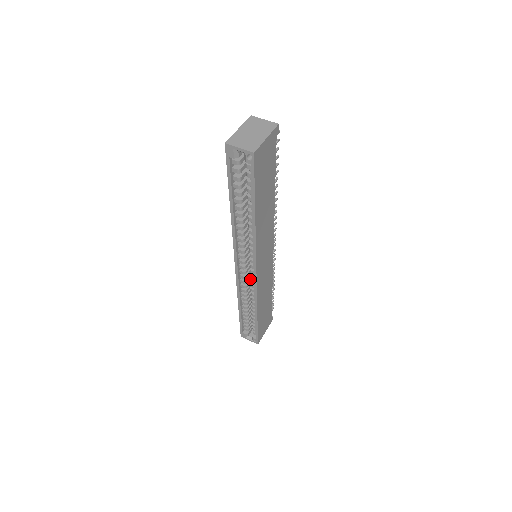
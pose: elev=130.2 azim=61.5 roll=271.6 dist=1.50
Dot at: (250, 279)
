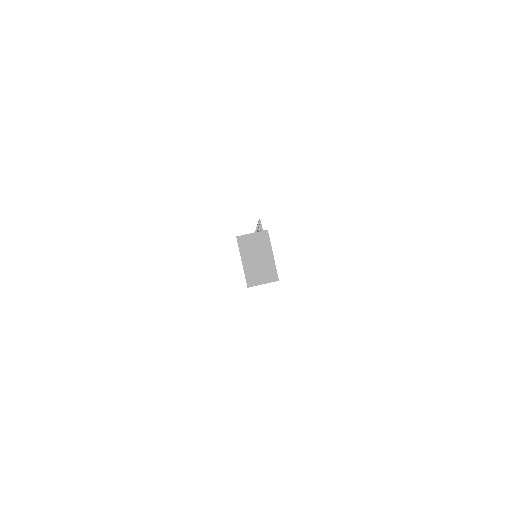
Dot at: occluded
